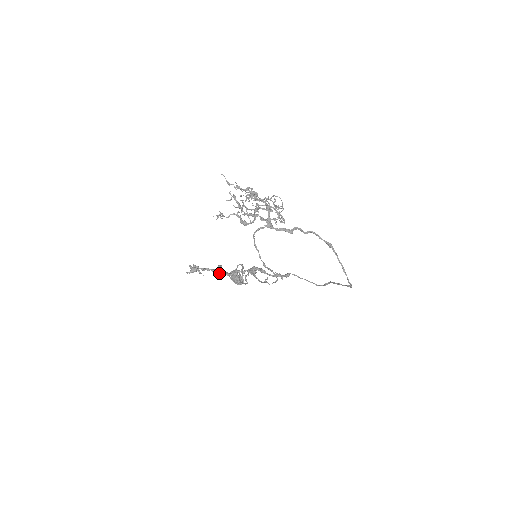
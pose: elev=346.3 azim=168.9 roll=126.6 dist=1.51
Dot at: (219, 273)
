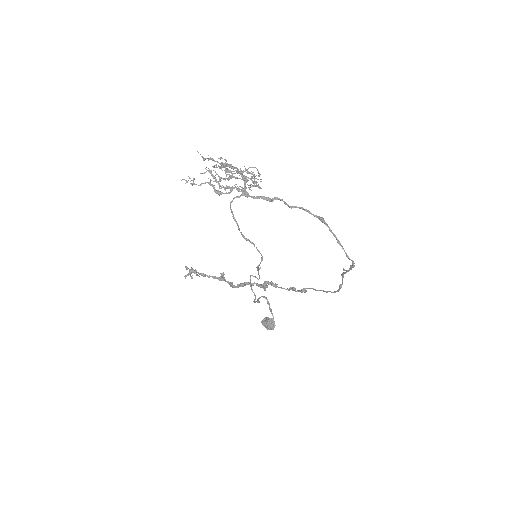
Dot at: (220, 280)
